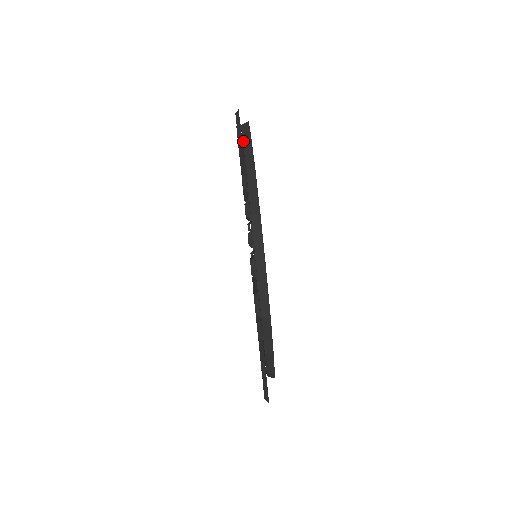
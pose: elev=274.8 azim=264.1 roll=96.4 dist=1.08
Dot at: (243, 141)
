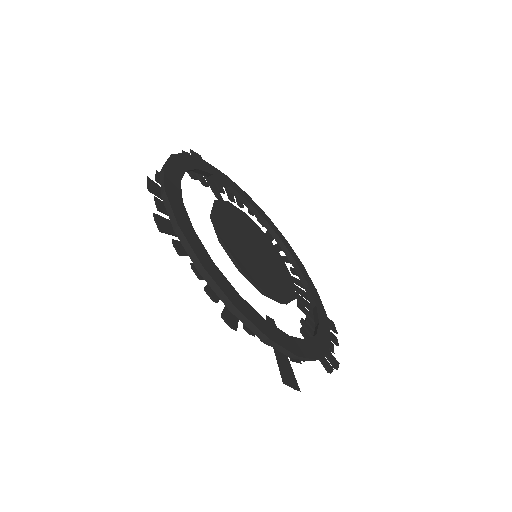
Dot at: (264, 342)
